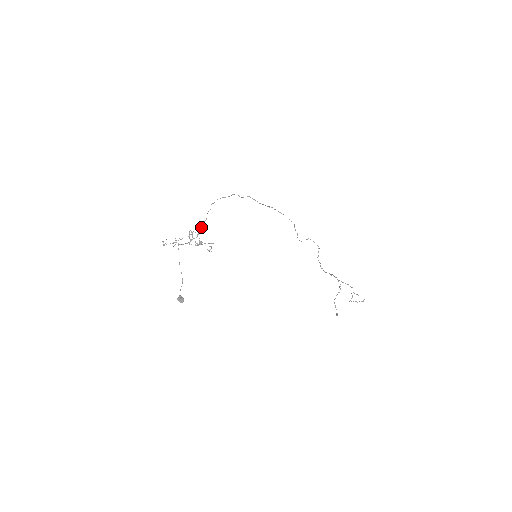
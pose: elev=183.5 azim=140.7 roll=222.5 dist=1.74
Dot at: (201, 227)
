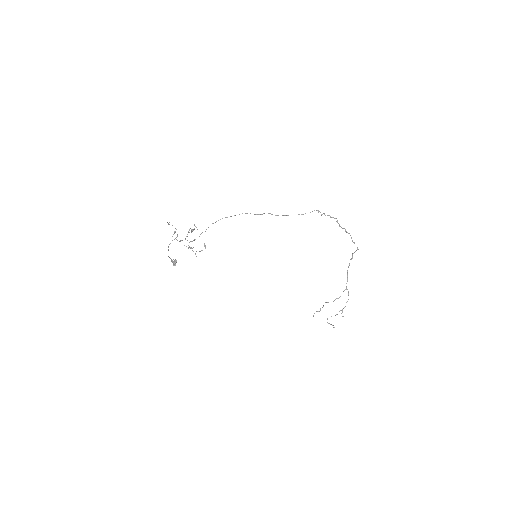
Dot at: (193, 240)
